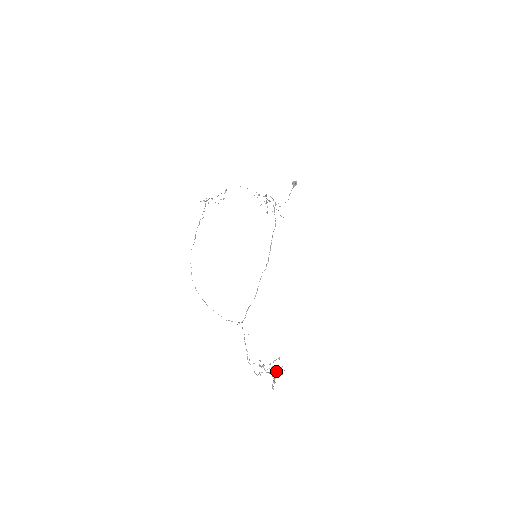
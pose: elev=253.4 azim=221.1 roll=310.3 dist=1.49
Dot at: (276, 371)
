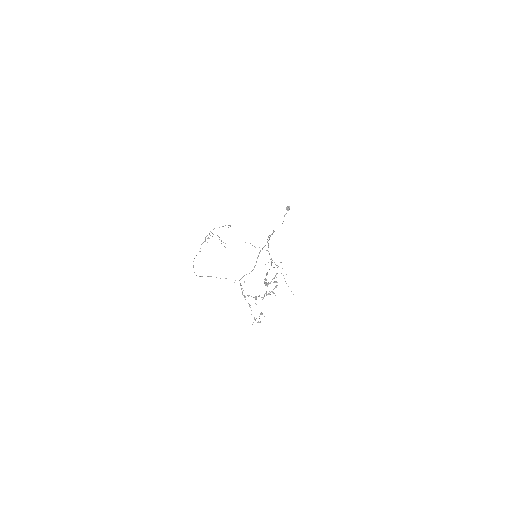
Dot at: (270, 282)
